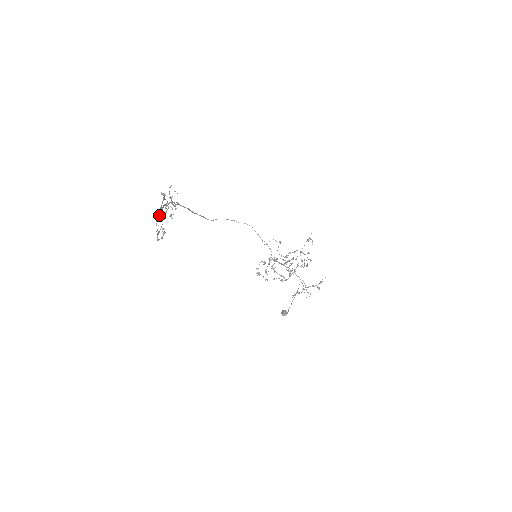
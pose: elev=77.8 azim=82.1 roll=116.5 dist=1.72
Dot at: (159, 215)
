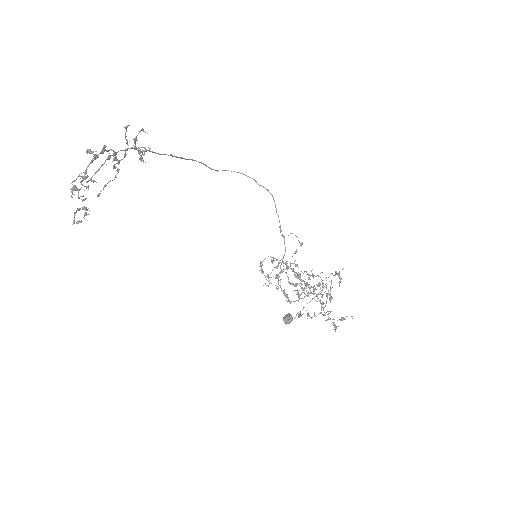
Dot at: (92, 176)
